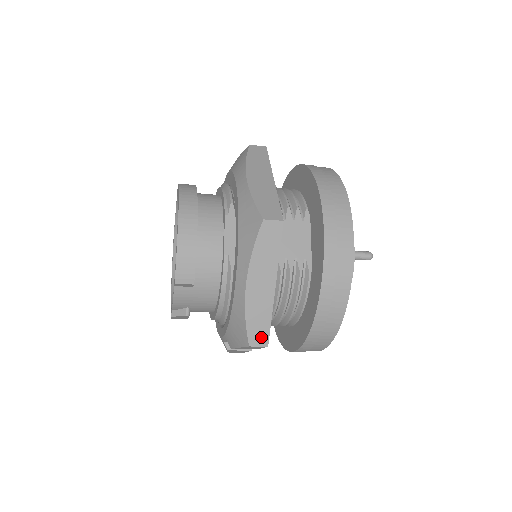
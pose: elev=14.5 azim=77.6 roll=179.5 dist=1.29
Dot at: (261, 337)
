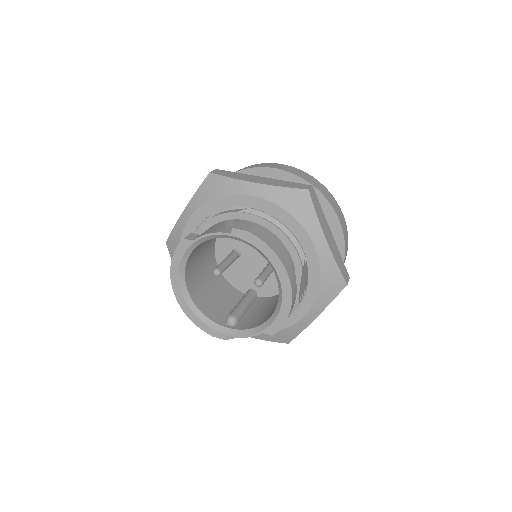
Dot at: occluded
